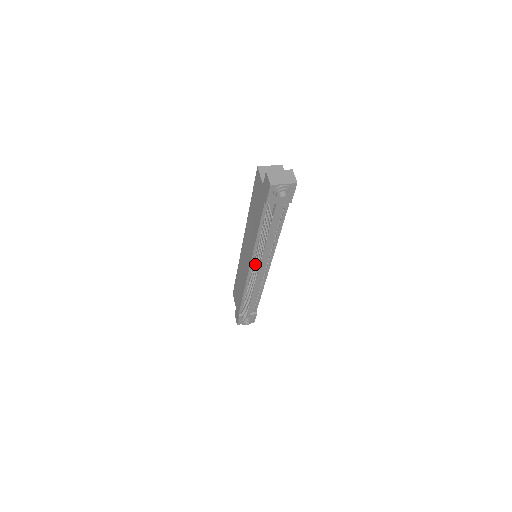
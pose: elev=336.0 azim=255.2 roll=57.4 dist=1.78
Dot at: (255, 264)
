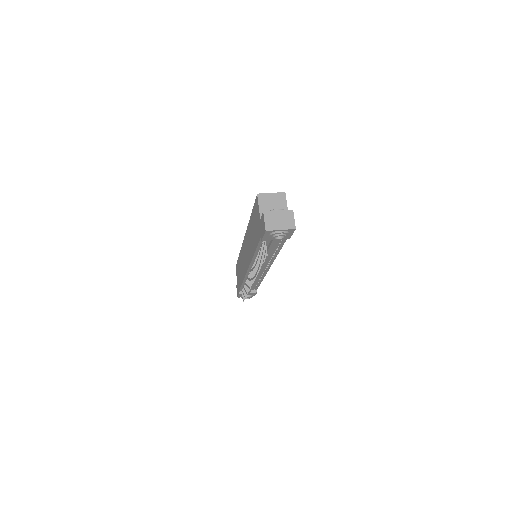
Dot at: occluded
